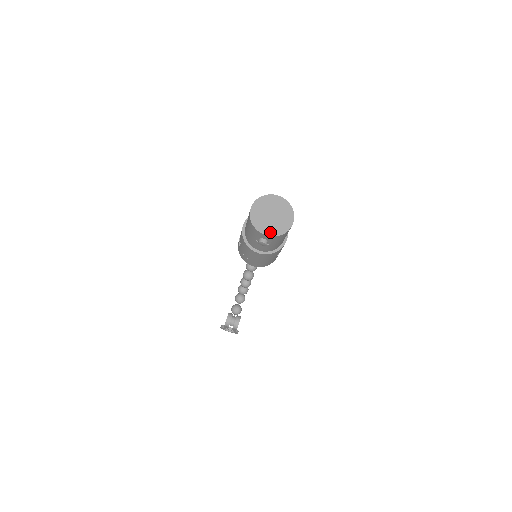
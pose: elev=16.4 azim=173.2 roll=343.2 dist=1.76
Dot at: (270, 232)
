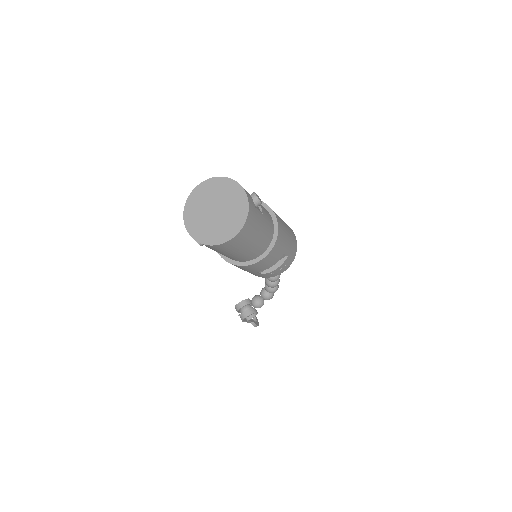
Dot at: (195, 230)
